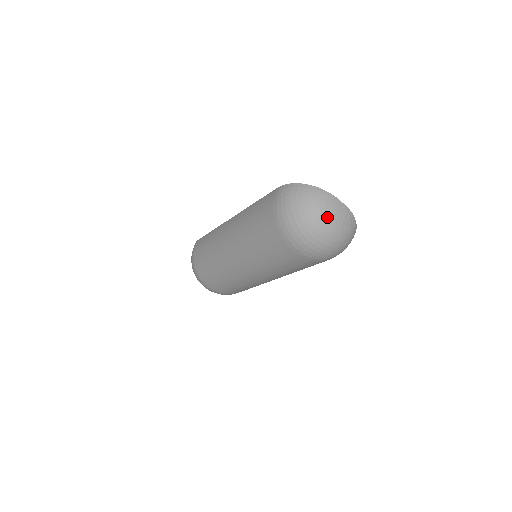
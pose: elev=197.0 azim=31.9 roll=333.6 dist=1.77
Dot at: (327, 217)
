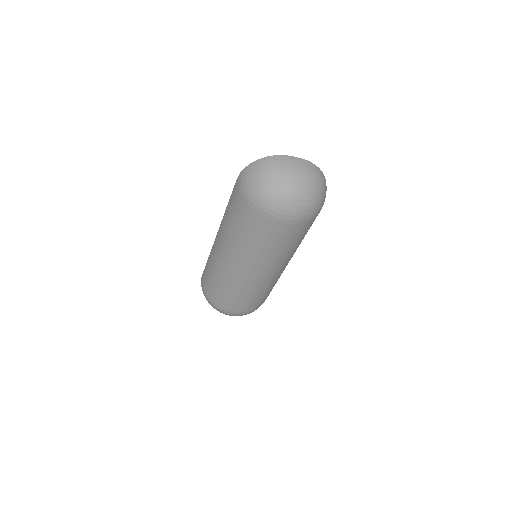
Dot at: (291, 175)
